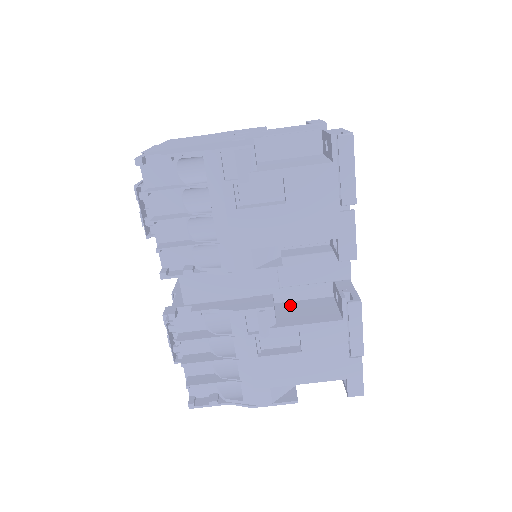
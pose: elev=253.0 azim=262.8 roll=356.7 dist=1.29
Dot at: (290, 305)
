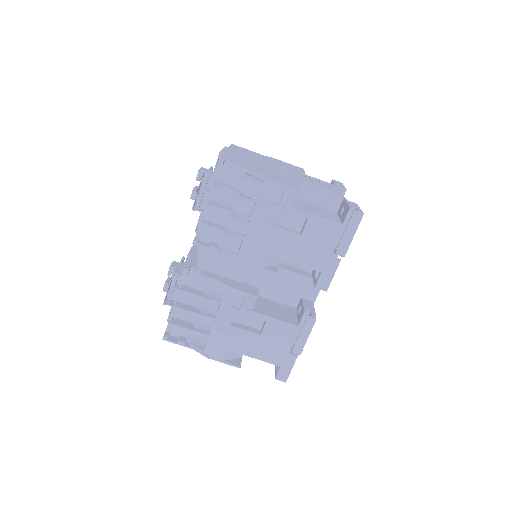
Dot at: (265, 301)
